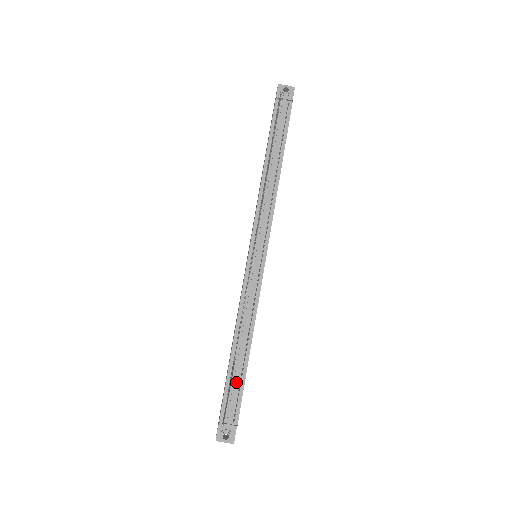
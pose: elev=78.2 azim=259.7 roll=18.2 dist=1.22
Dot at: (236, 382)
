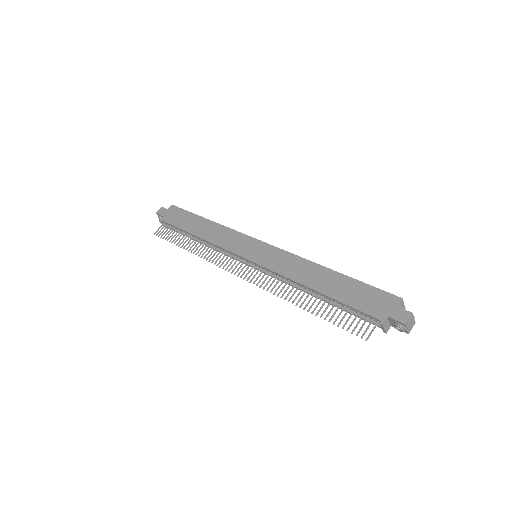
Dot at: occluded
